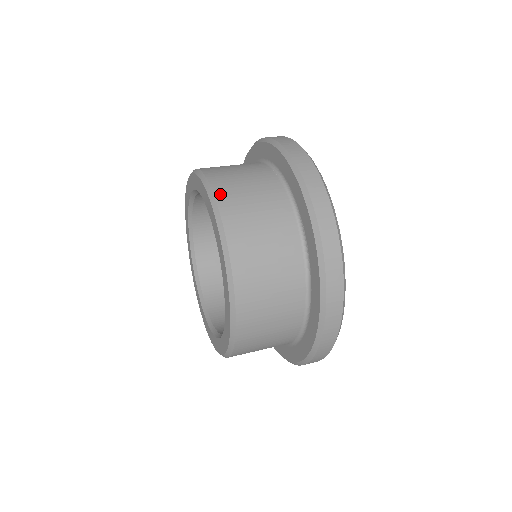
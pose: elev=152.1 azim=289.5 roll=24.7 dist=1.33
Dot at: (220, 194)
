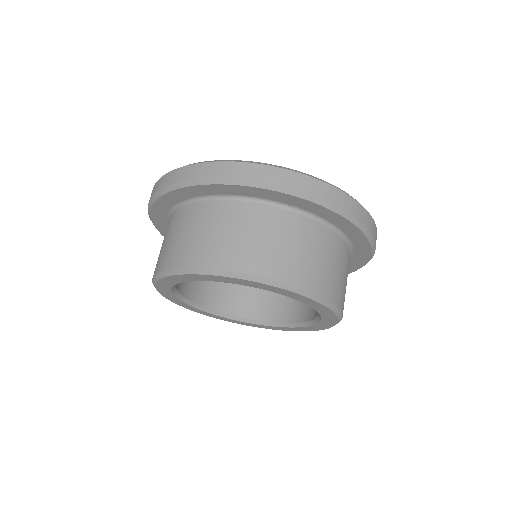
Dot at: (229, 265)
